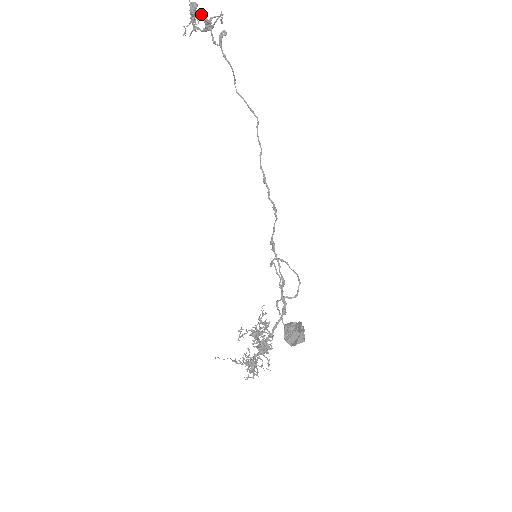
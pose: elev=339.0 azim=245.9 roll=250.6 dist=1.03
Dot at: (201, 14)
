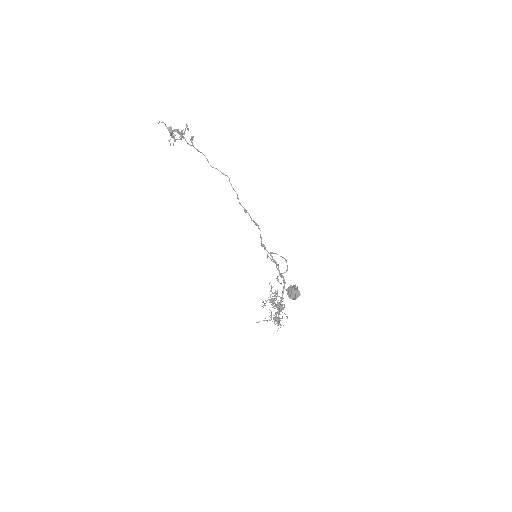
Dot at: (176, 131)
